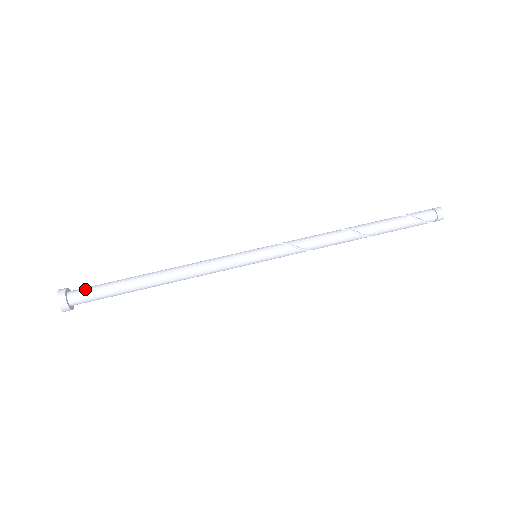
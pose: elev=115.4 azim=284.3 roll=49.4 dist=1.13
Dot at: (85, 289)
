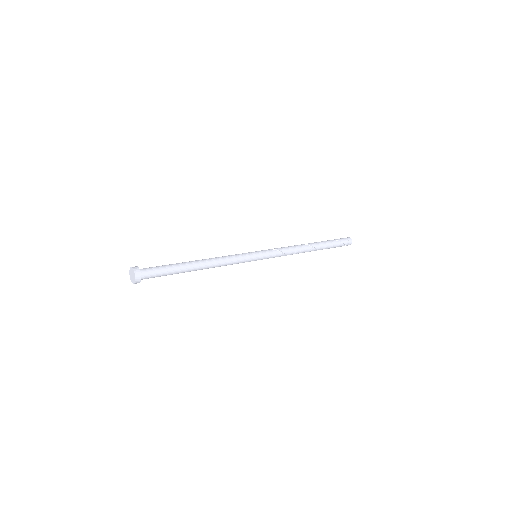
Dot at: (151, 267)
